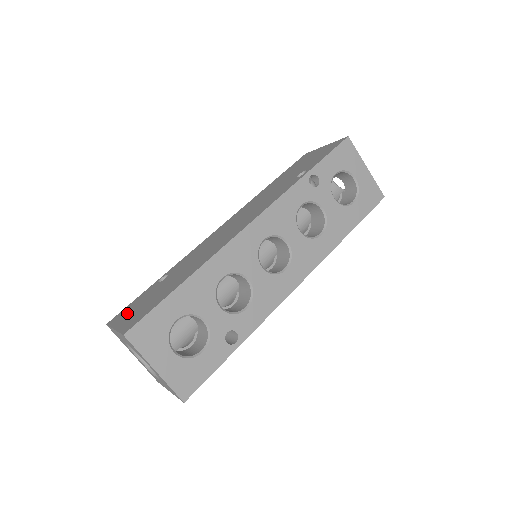
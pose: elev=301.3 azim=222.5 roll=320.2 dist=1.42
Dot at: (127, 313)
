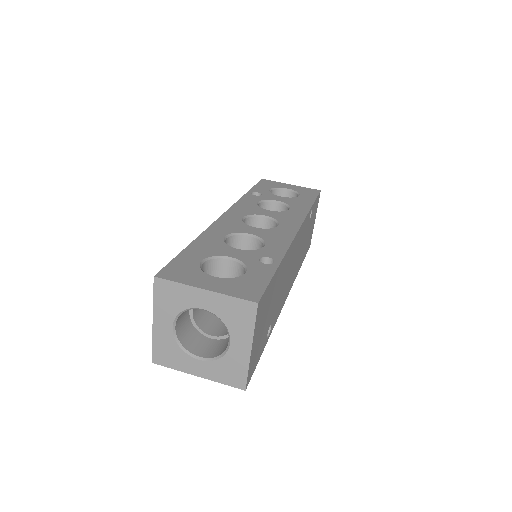
Dot at: occluded
